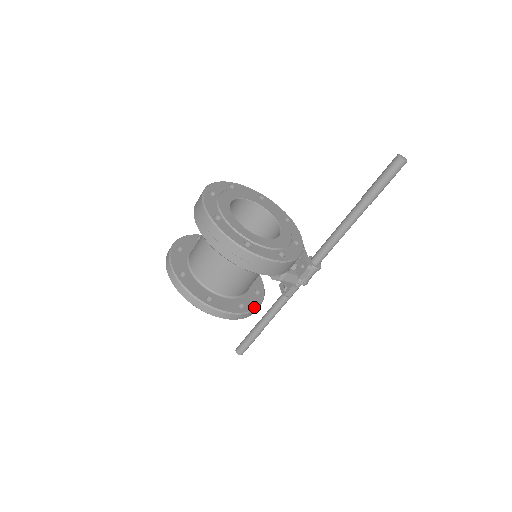
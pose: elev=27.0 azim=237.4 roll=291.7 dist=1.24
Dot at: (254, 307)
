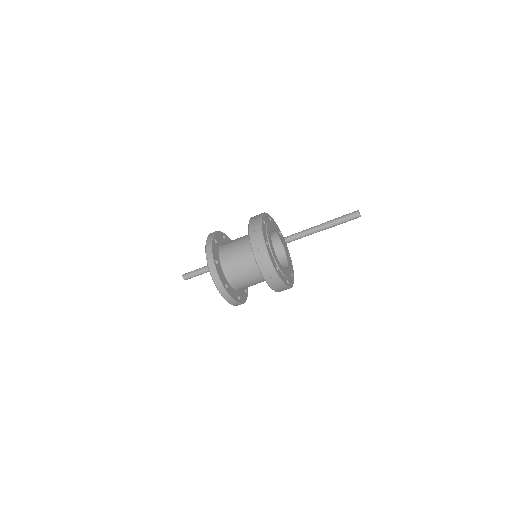
Dot at: occluded
